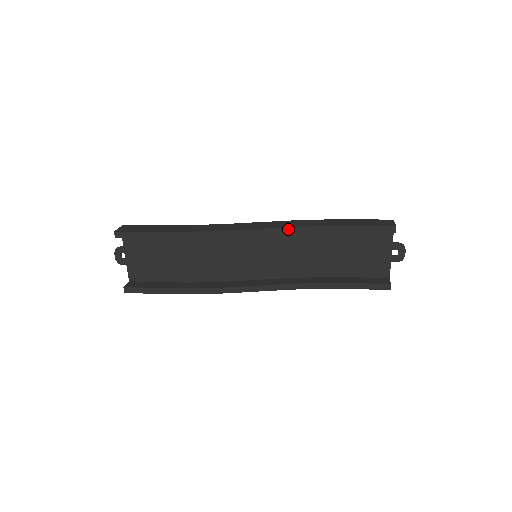
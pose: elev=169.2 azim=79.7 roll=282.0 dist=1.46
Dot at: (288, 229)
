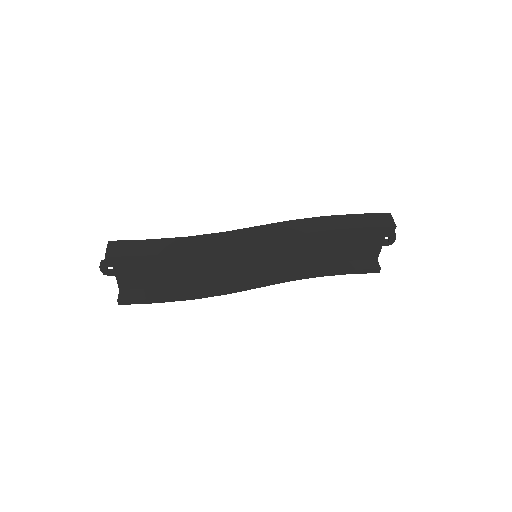
Dot at: (294, 236)
